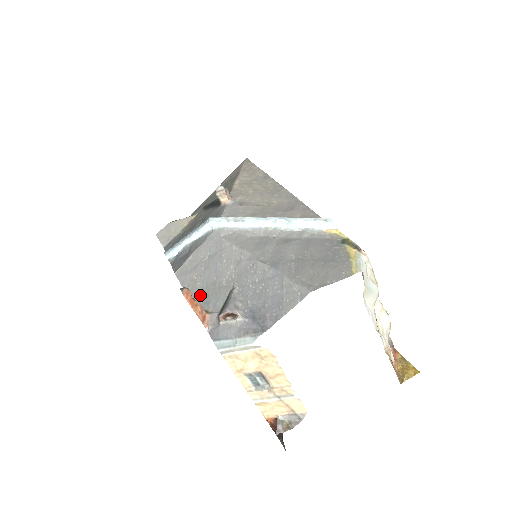
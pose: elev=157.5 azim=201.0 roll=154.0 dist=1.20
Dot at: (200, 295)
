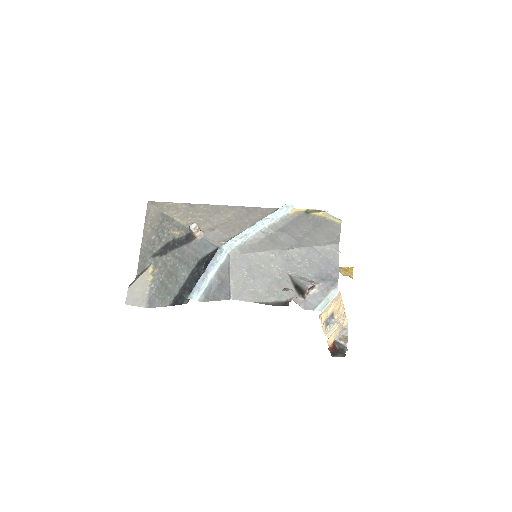
Dot at: (270, 296)
